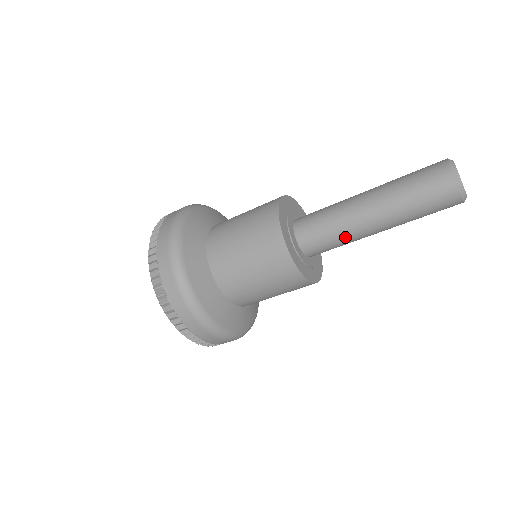
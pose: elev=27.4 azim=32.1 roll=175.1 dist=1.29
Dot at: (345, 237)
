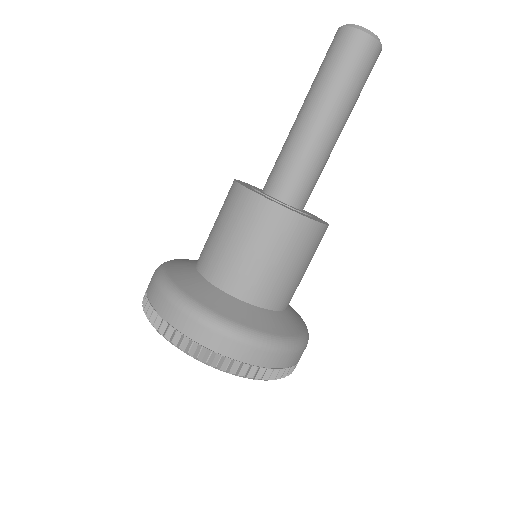
Dot at: (322, 163)
